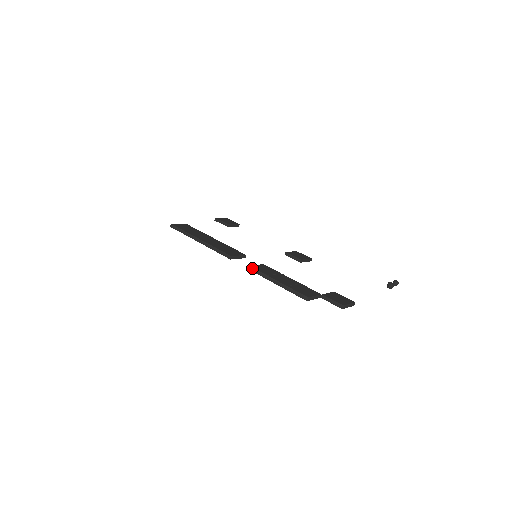
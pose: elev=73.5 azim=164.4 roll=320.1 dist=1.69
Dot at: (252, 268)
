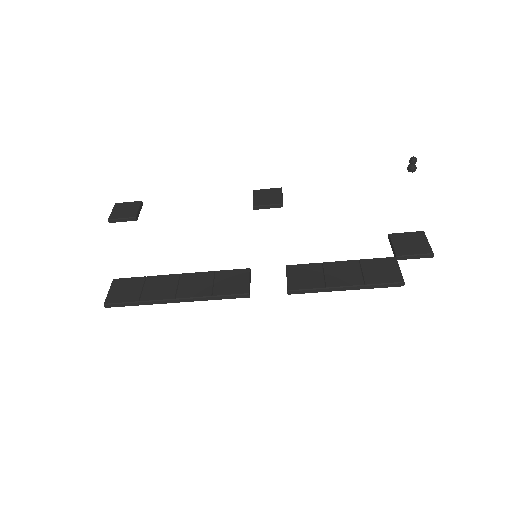
Dot at: (295, 291)
